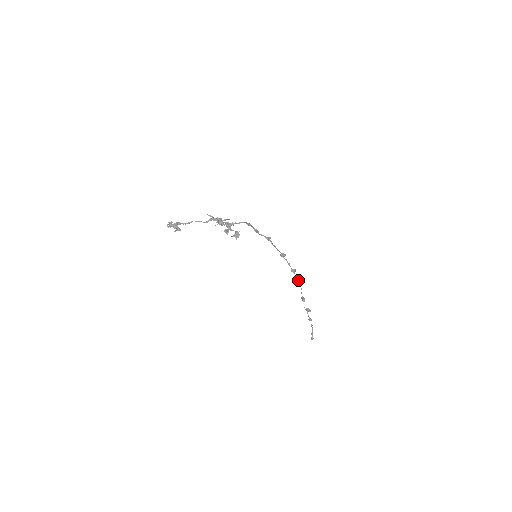
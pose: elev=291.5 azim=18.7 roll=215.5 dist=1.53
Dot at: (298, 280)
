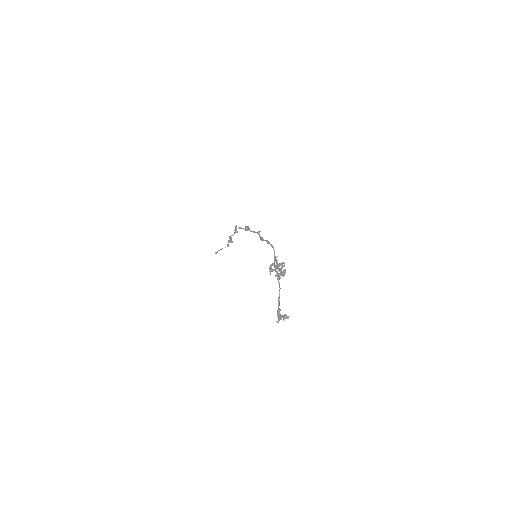
Dot at: (237, 231)
